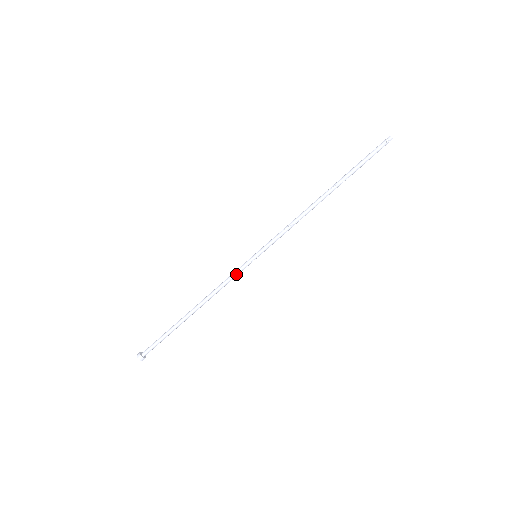
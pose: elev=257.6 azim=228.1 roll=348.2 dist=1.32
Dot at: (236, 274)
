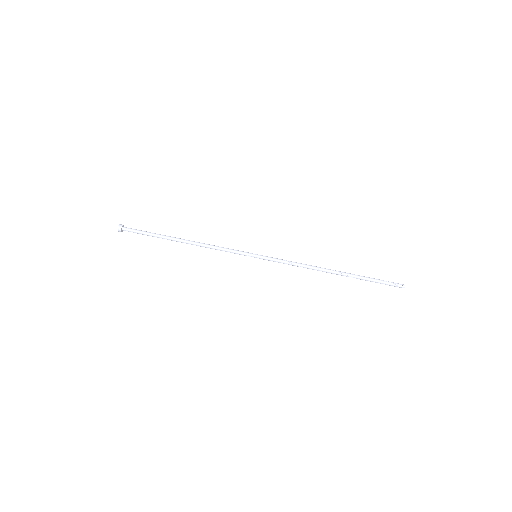
Dot at: (233, 252)
